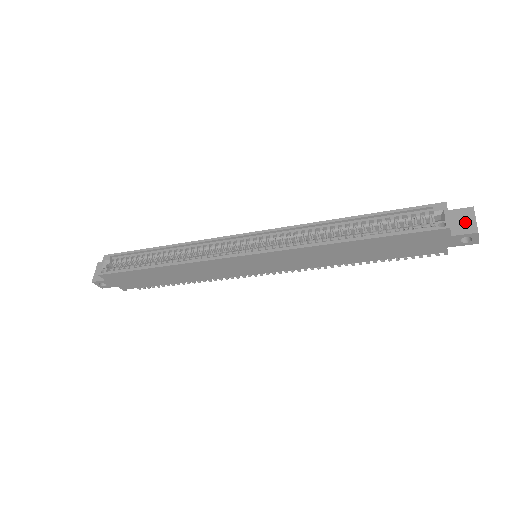
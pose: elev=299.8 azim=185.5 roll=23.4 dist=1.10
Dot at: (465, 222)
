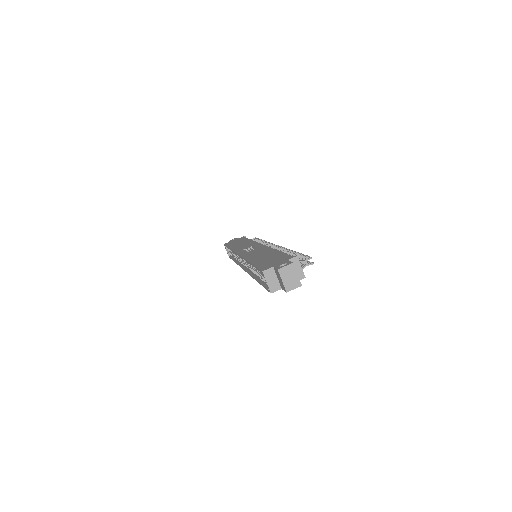
Dot at: (280, 281)
